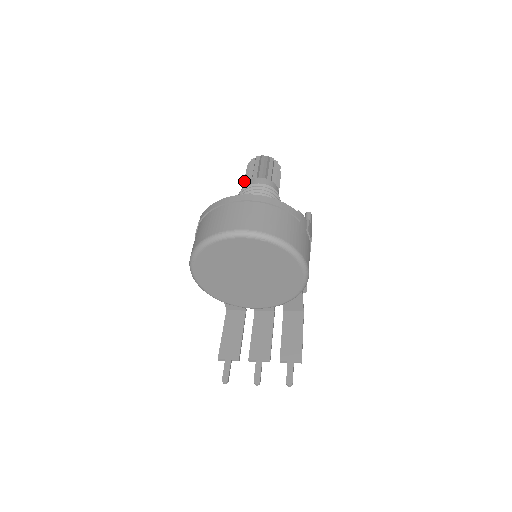
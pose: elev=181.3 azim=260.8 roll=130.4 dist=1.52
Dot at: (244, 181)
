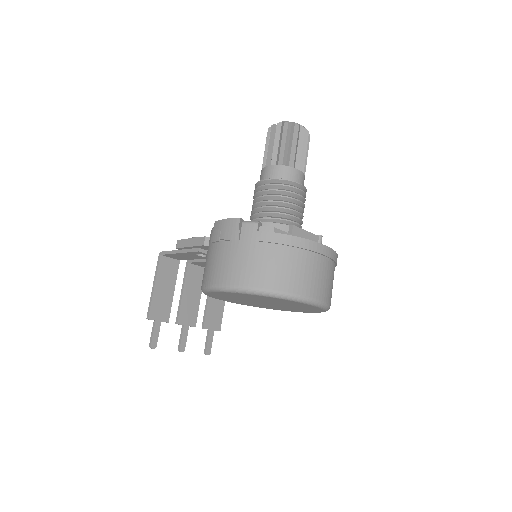
Dot at: (279, 157)
